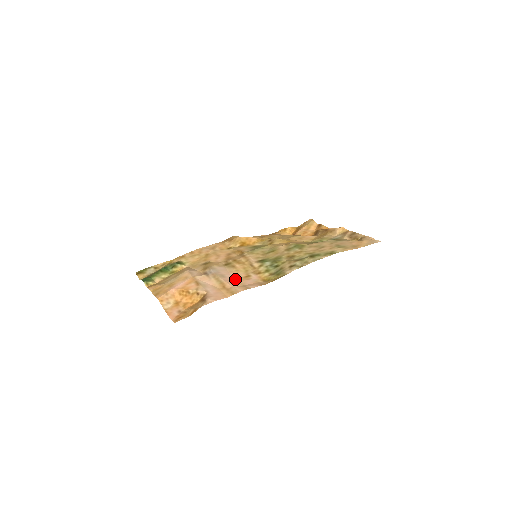
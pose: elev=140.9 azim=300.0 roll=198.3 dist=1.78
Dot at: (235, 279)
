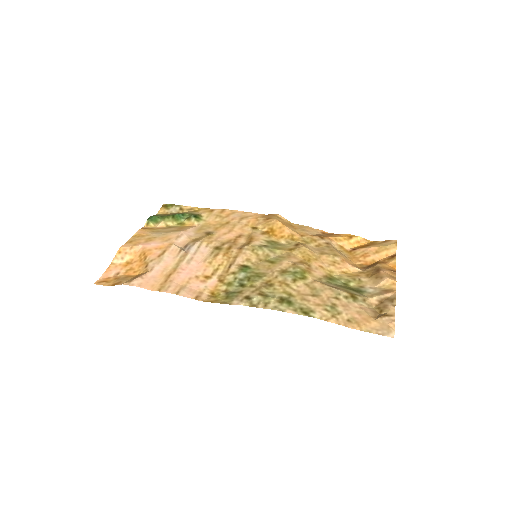
Dot at: (191, 272)
